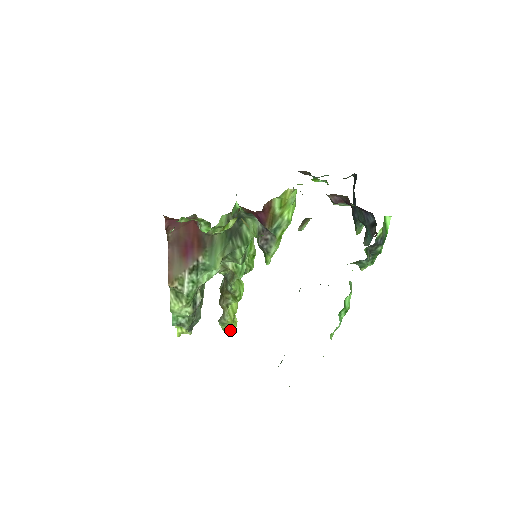
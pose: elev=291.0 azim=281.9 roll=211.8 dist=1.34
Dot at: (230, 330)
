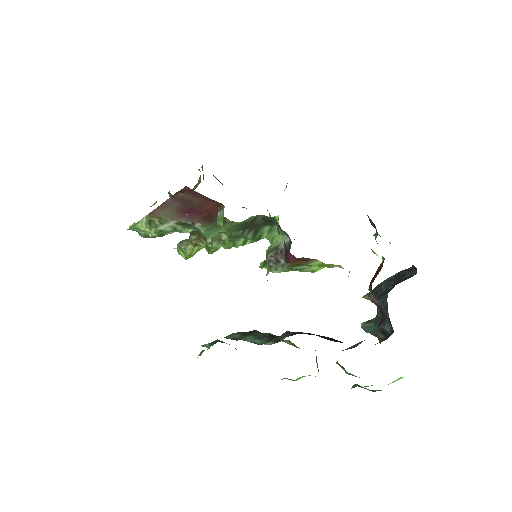
Dot at: (184, 257)
